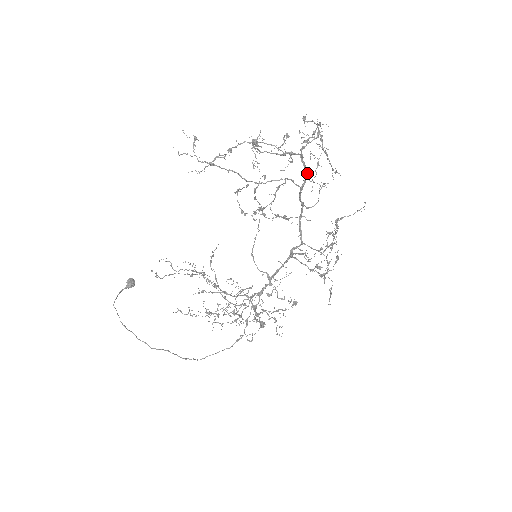
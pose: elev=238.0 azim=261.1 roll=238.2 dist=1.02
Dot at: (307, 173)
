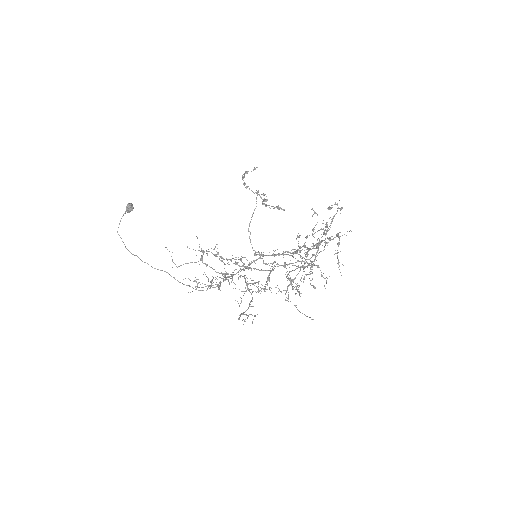
Dot at: occluded
